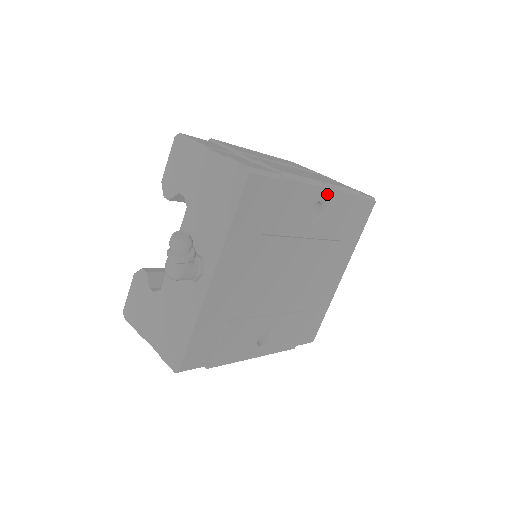
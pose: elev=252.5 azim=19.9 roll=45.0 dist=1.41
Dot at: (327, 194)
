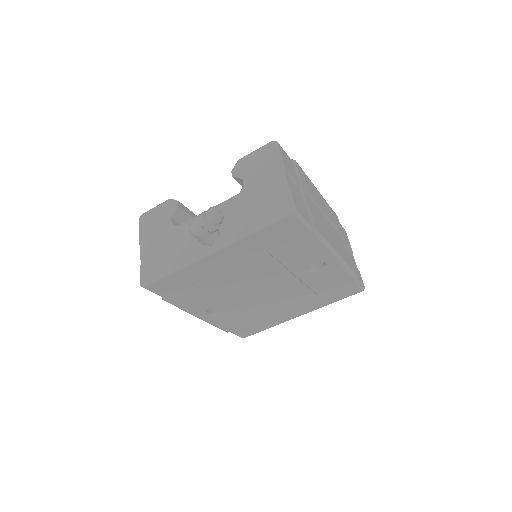
Dot at: (334, 262)
